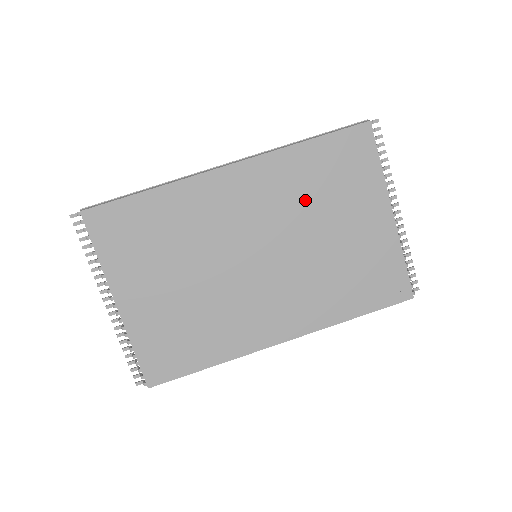
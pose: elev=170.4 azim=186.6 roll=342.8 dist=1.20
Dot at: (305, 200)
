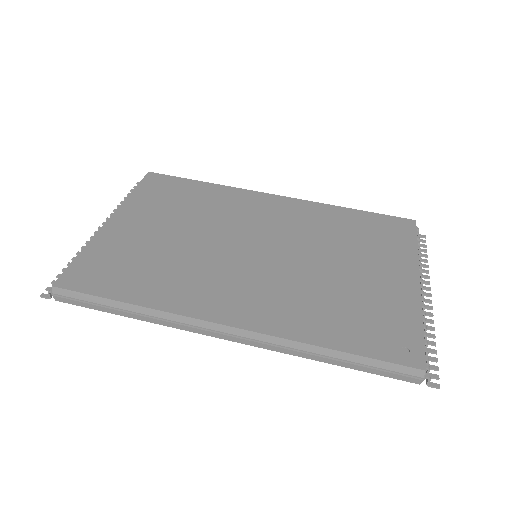
Dot at: (329, 236)
